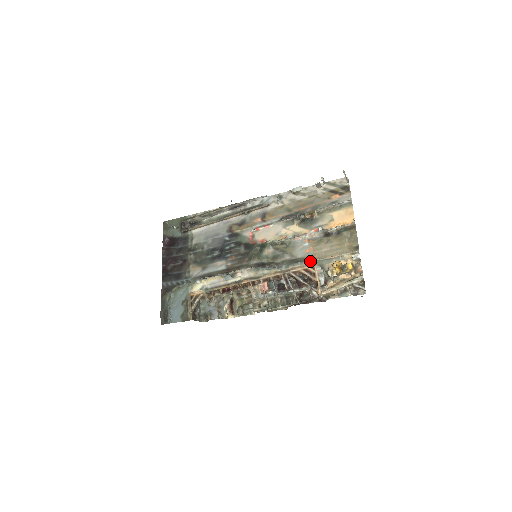
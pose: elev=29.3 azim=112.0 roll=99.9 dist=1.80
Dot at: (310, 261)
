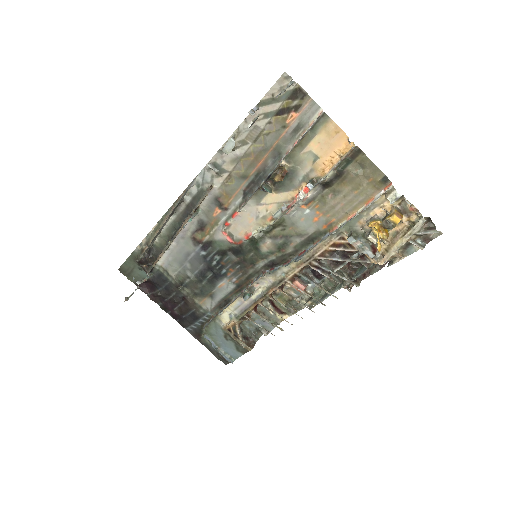
Dot at: (331, 233)
